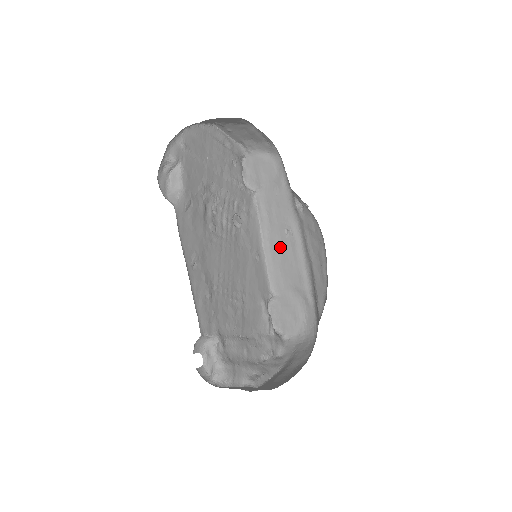
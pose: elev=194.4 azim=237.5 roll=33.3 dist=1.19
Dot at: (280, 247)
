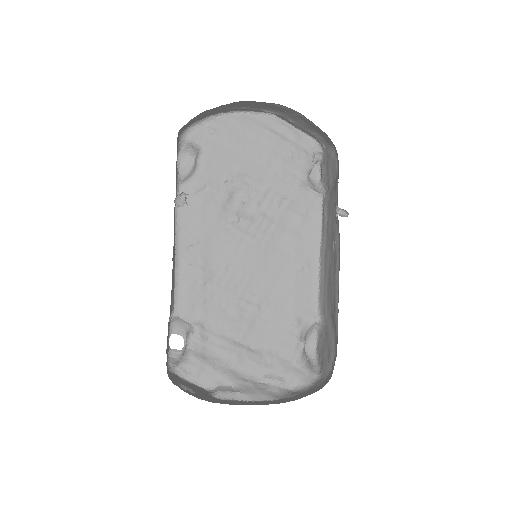
Dot at: (329, 263)
